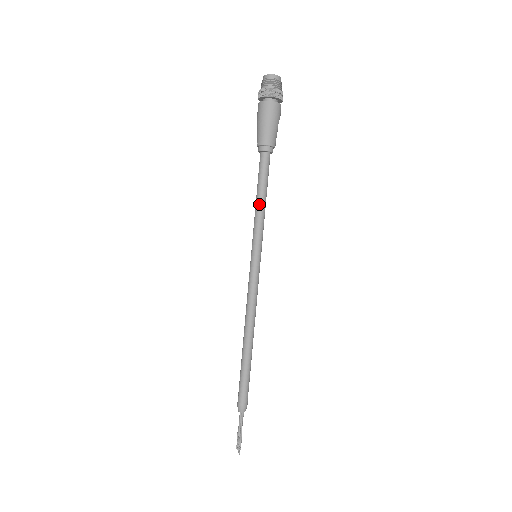
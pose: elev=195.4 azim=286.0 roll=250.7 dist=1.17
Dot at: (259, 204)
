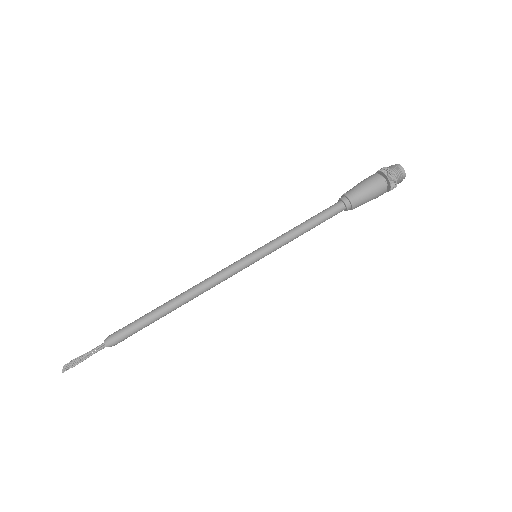
Dot at: (301, 228)
